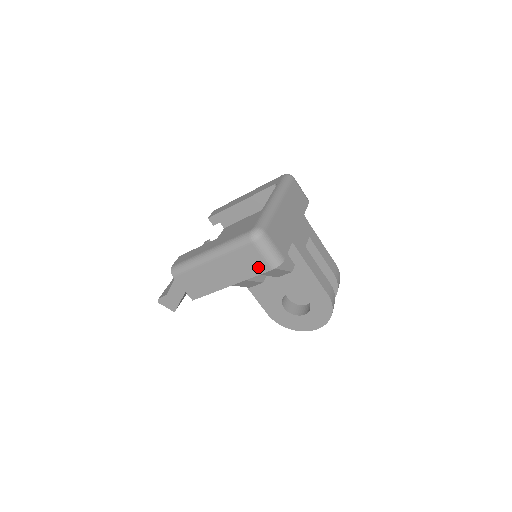
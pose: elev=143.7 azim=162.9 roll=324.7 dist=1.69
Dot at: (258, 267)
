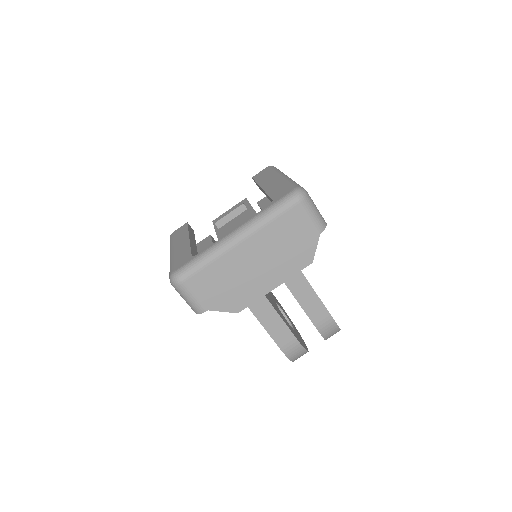
Dot at: occluded
